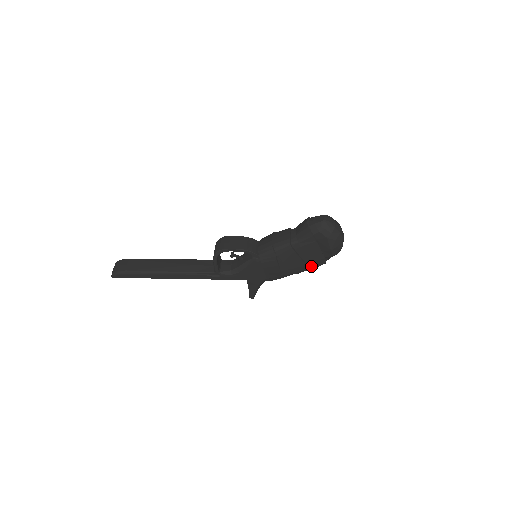
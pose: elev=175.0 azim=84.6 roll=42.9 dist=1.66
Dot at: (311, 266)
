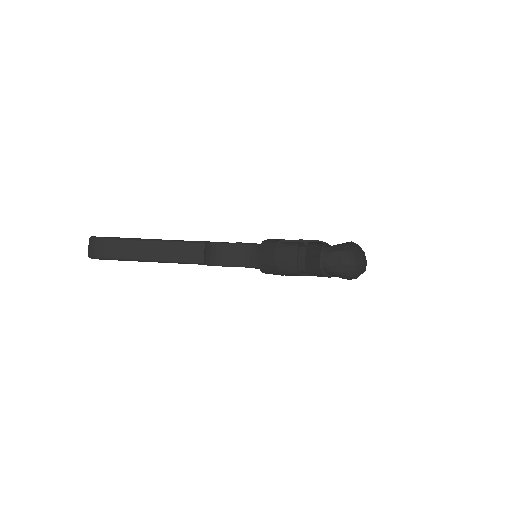
Dot at: occluded
